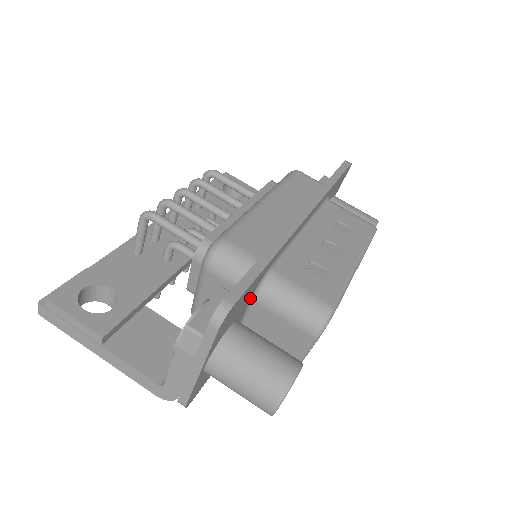
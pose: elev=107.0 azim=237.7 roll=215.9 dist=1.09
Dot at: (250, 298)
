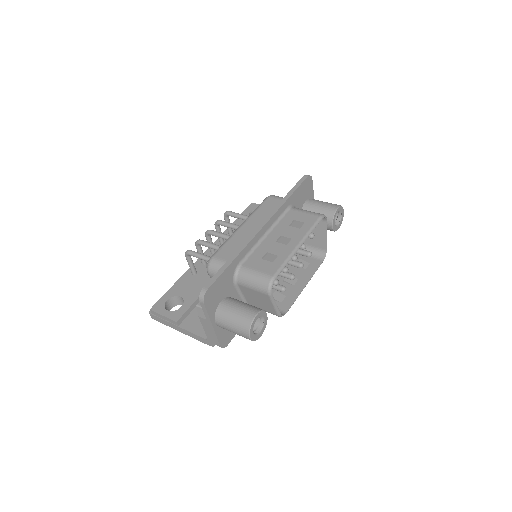
Dot at: (233, 283)
